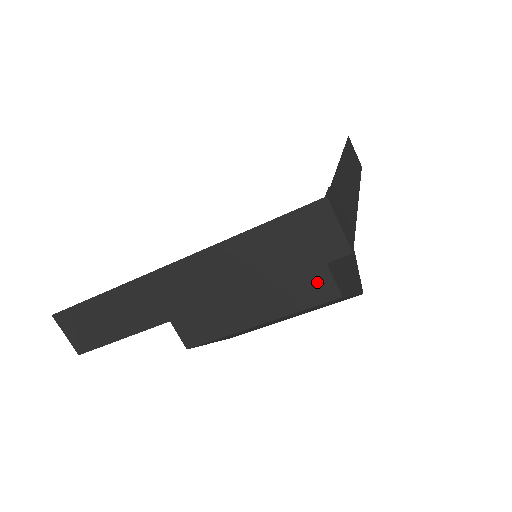
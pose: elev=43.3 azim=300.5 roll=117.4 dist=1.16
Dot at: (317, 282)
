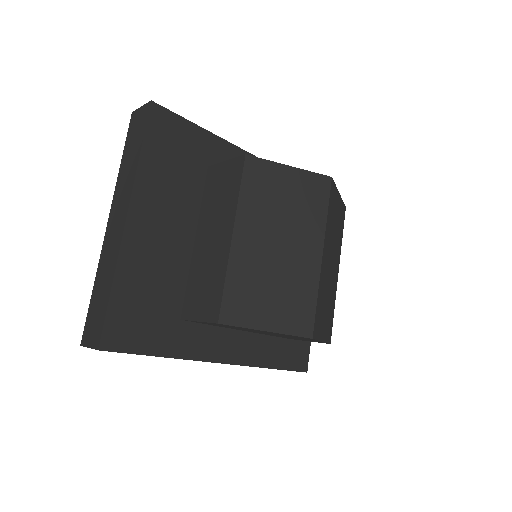
Dot at: (230, 172)
